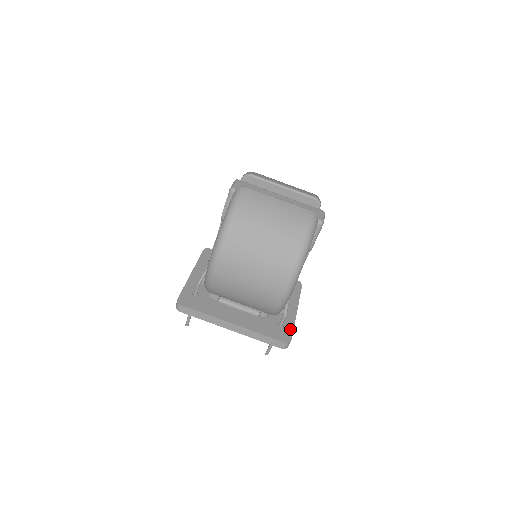
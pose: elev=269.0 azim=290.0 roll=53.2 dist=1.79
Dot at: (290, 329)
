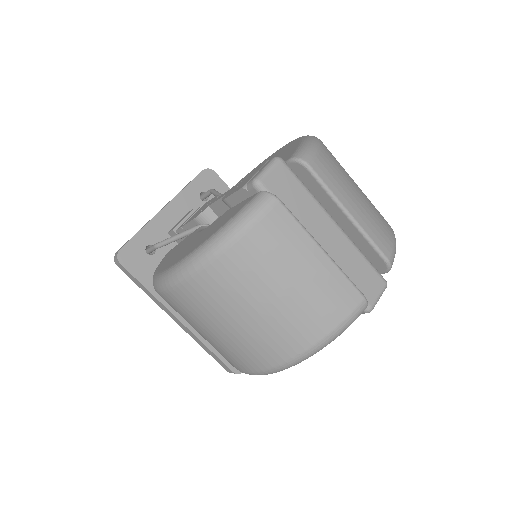
Dot at: occluded
